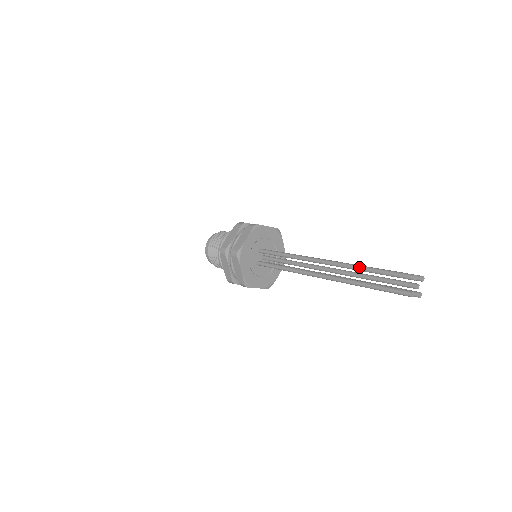
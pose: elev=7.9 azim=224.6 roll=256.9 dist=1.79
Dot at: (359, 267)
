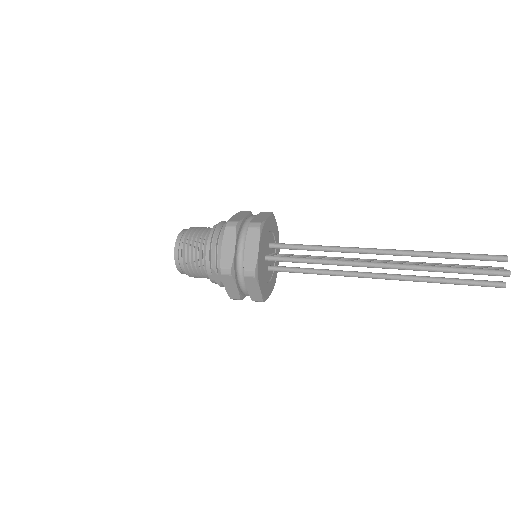
Dot at: (432, 251)
